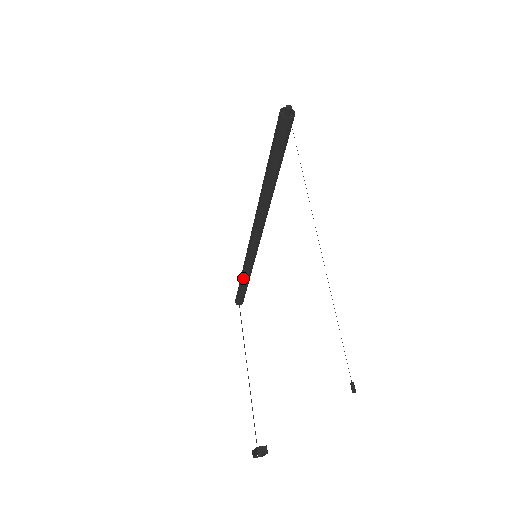
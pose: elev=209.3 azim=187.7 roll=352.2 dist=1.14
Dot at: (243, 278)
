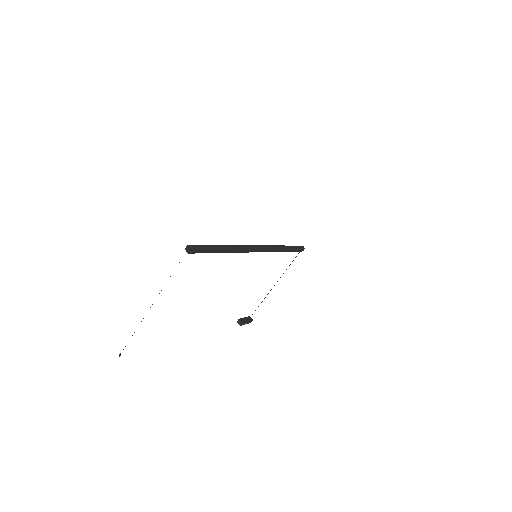
Dot at: occluded
